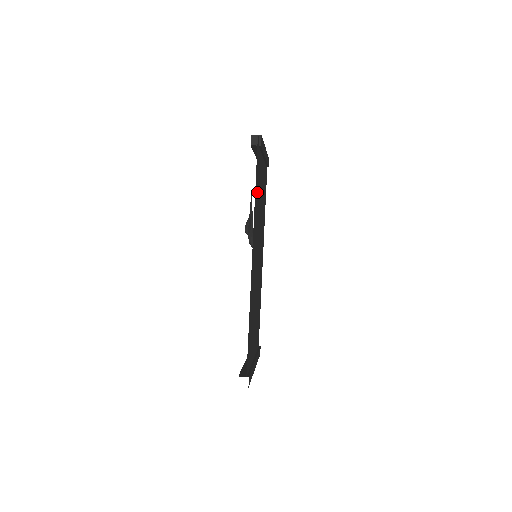
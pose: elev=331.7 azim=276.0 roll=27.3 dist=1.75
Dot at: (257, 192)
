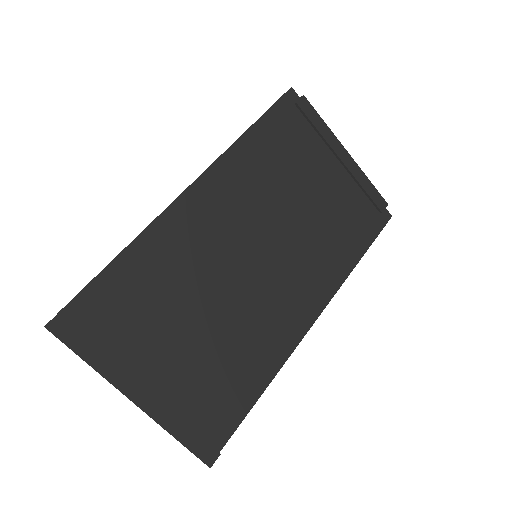
Dot at: (271, 151)
